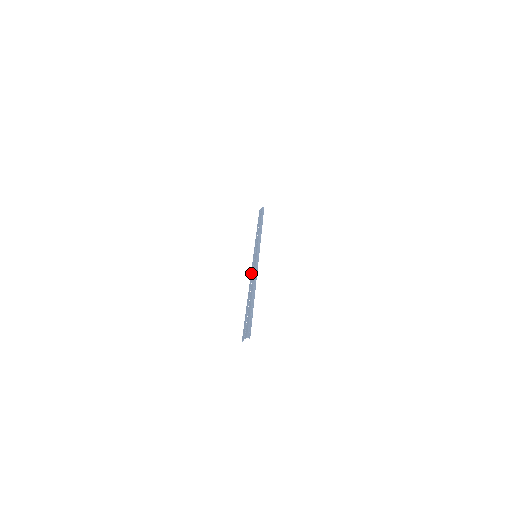
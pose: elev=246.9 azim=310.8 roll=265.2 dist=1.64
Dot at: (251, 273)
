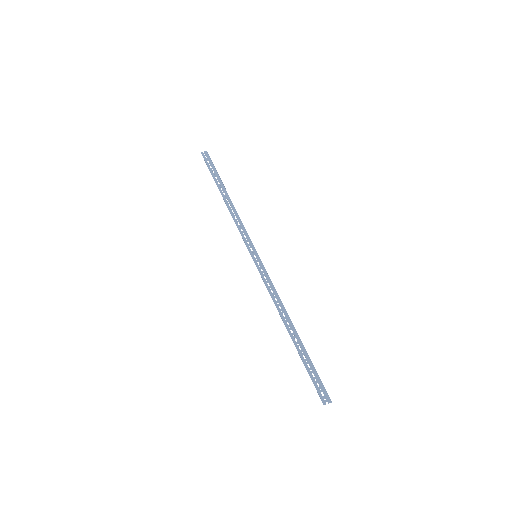
Dot at: (268, 288)
